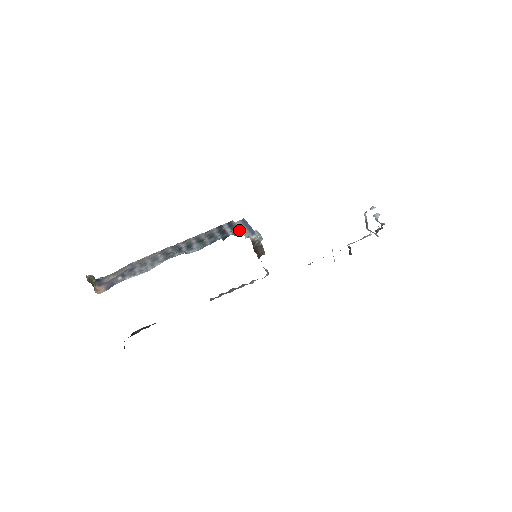
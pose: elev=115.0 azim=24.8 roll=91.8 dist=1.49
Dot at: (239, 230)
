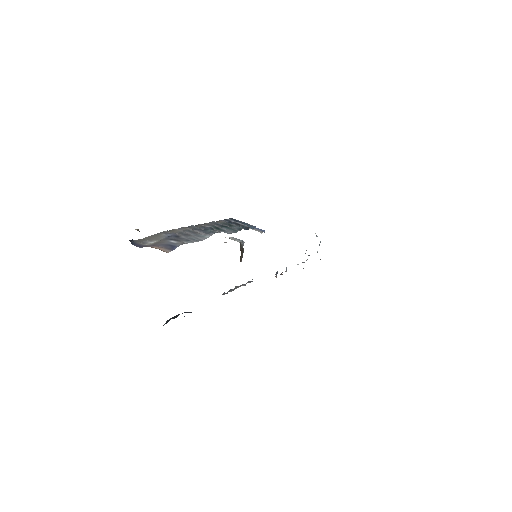
Dot at: (252, 225)
